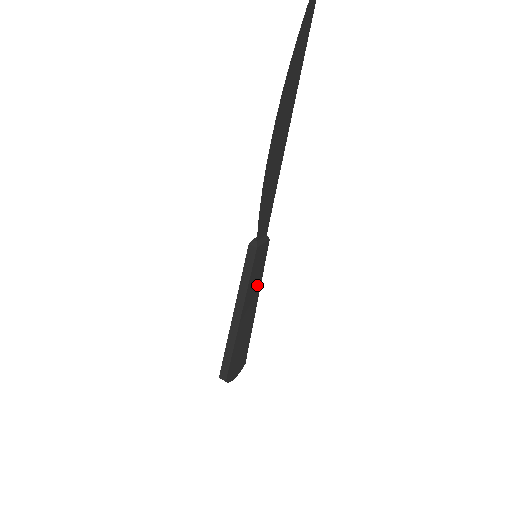
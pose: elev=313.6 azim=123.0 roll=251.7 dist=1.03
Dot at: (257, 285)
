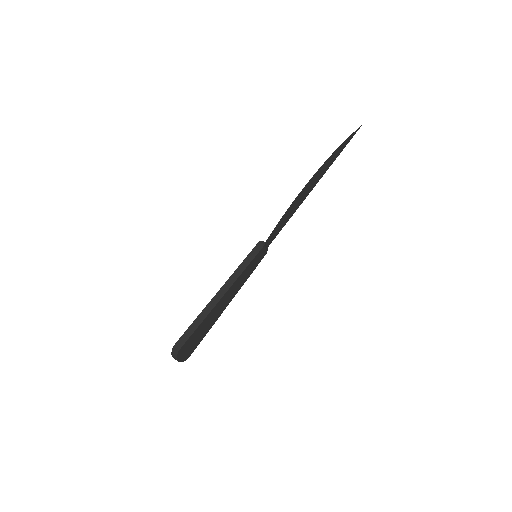
Dot at: (243, 282)
